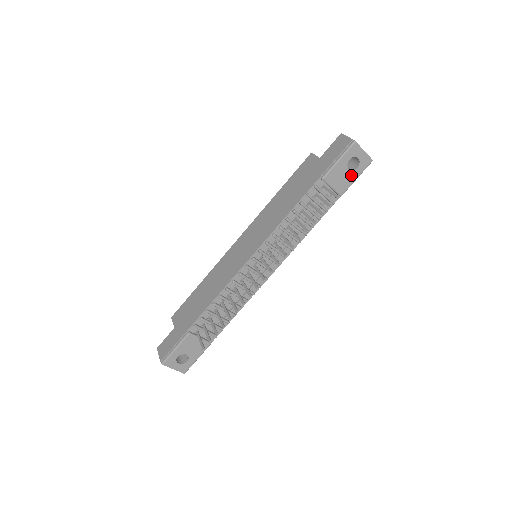
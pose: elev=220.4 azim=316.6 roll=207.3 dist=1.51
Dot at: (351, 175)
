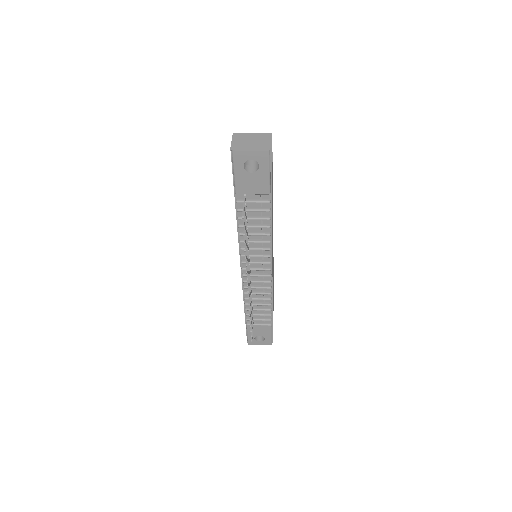
Dot at: (260, 175)
